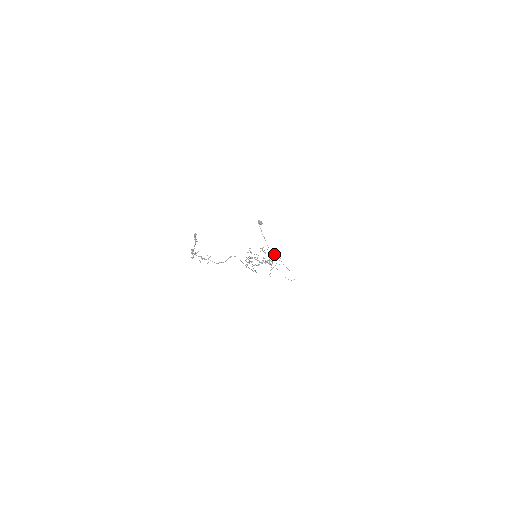
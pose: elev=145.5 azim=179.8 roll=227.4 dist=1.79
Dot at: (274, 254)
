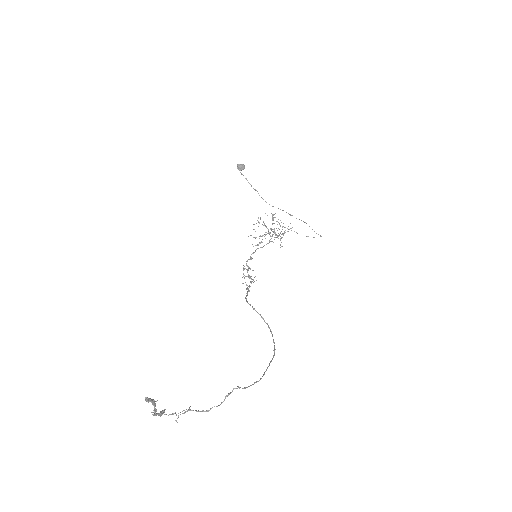
Dot at: occluded
